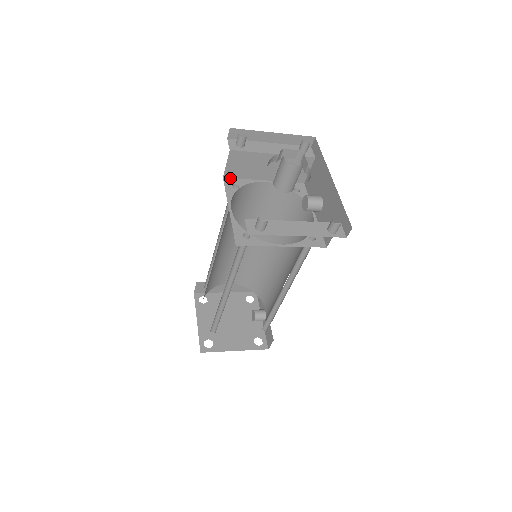
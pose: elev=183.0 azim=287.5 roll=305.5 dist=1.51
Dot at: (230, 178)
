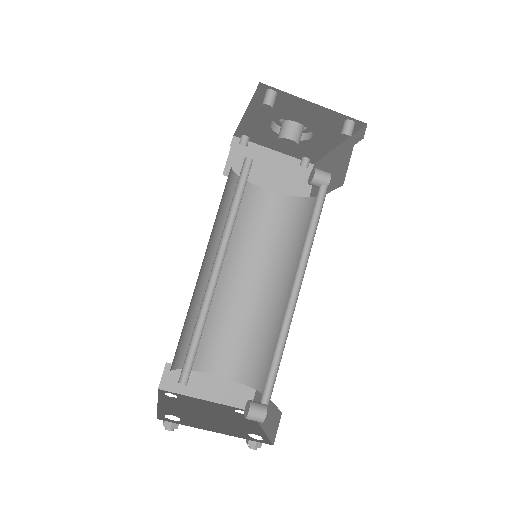
Dot at: occluded
